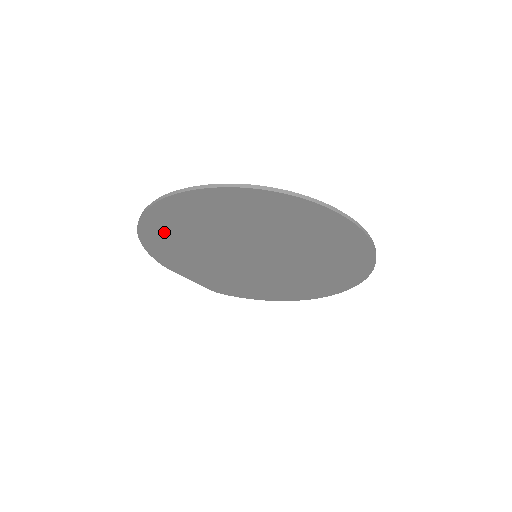
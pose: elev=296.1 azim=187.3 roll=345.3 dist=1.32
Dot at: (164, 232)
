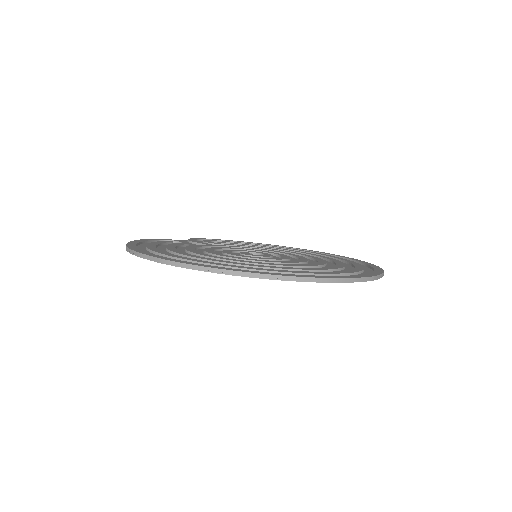
Dot at: occluded
